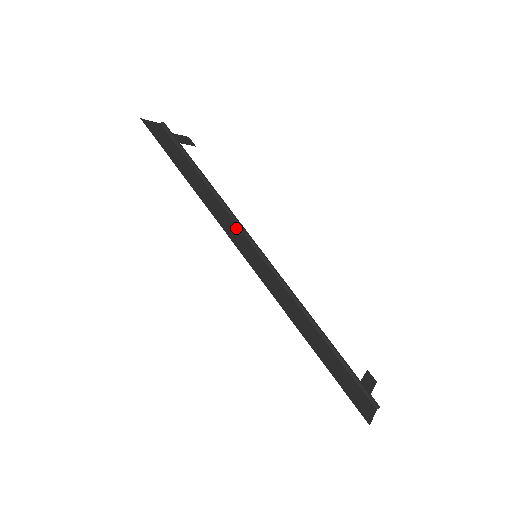
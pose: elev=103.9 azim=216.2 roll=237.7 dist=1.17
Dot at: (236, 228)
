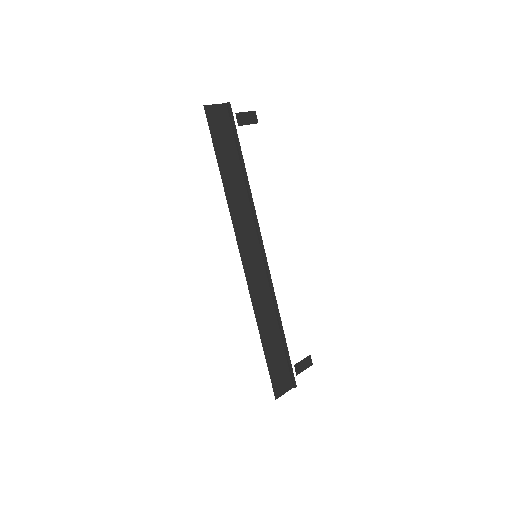
Dot at: (251, 227)
